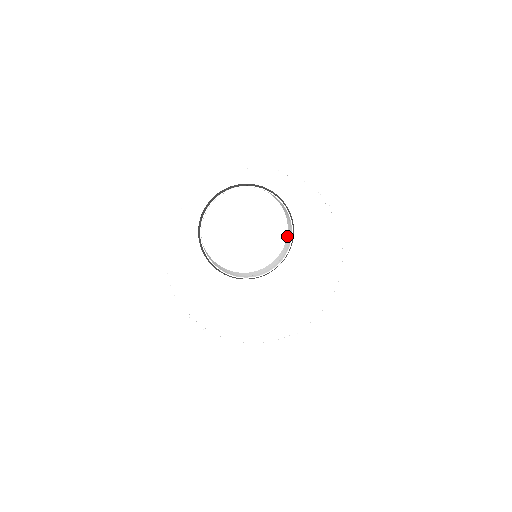
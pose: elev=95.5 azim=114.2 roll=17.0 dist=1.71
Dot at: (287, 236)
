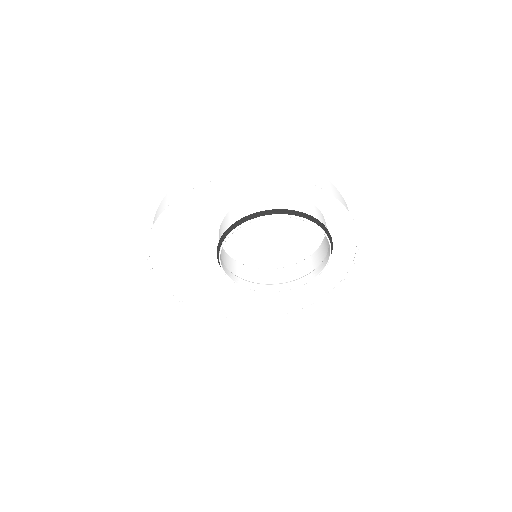
Dot at: (296, 265)
